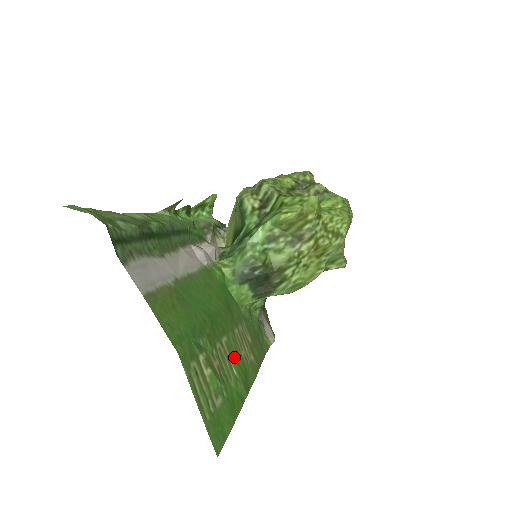
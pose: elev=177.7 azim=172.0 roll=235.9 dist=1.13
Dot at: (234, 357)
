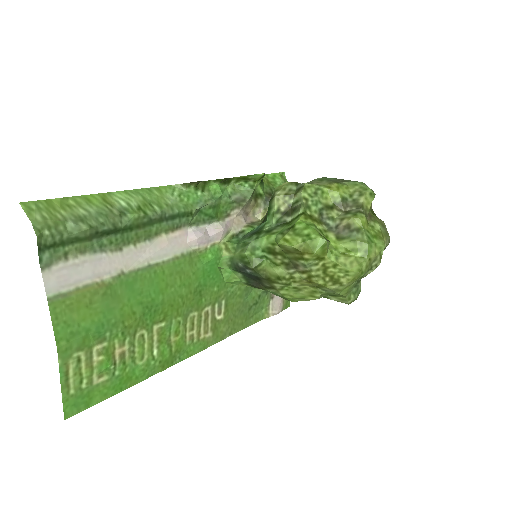
Dot at: (166, 339)
